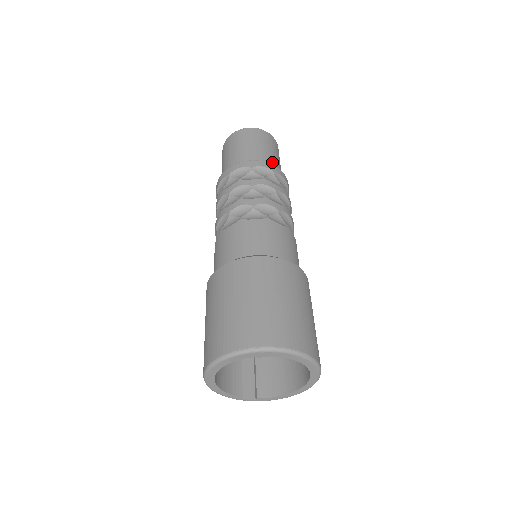
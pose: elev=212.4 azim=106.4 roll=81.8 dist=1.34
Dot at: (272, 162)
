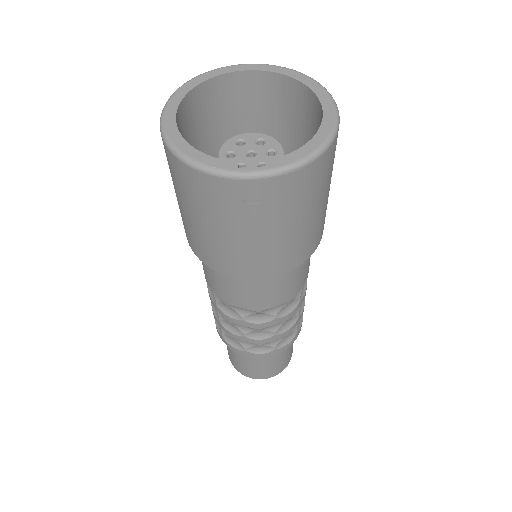
Dot at: occluded
